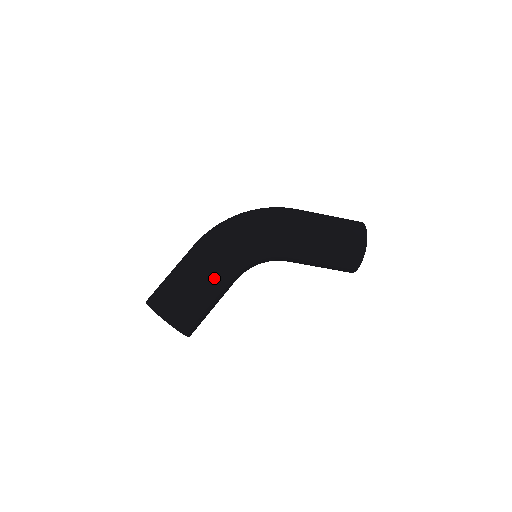
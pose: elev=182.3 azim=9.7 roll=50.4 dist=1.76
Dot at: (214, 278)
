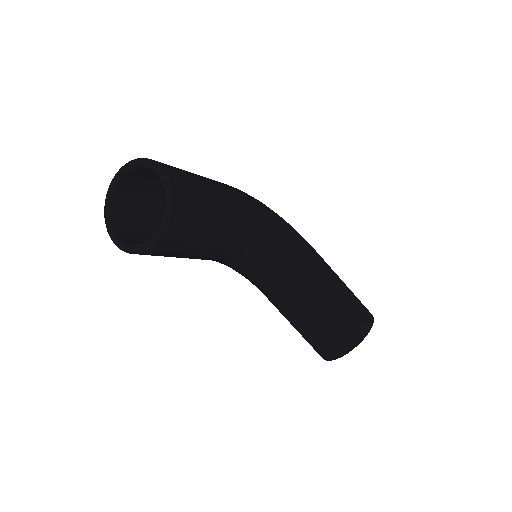
Dot at: (233, 203)
